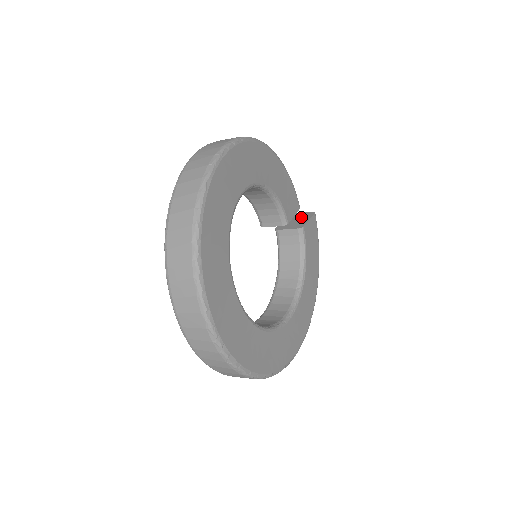
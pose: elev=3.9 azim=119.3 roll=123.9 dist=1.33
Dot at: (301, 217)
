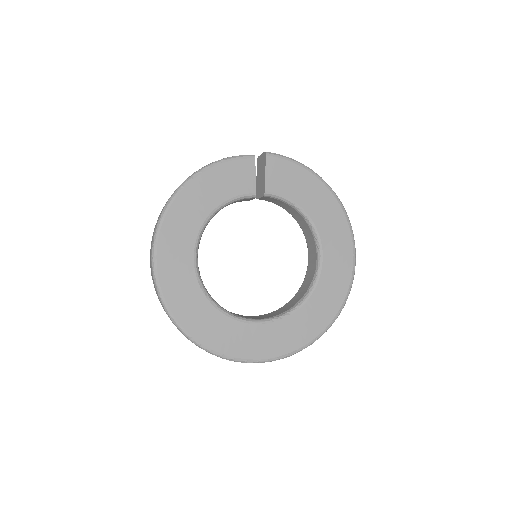
Dot at: (261, 168)
